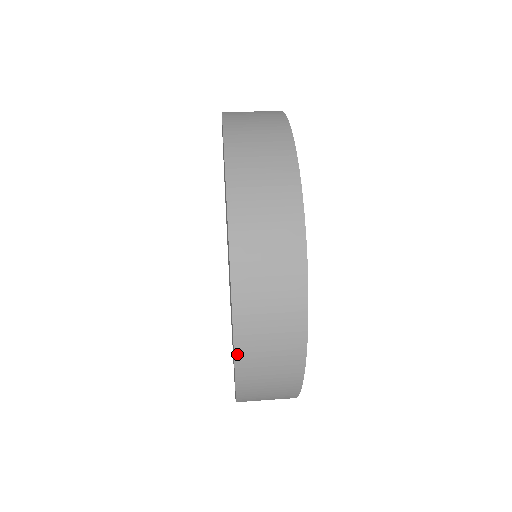
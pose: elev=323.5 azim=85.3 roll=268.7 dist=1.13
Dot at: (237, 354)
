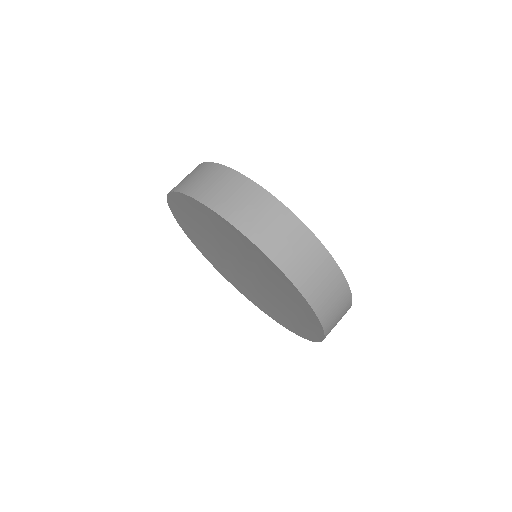
Dot at: (319, 316)
